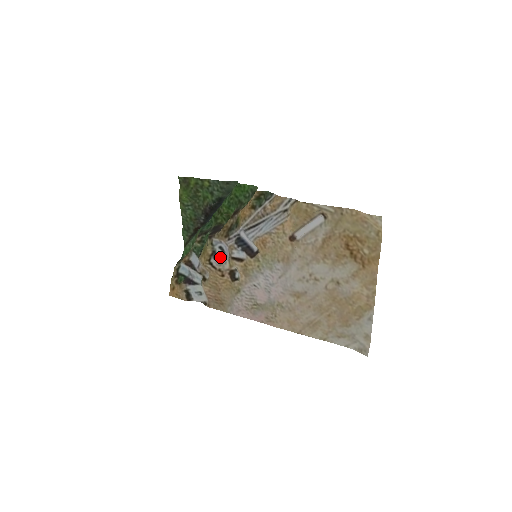
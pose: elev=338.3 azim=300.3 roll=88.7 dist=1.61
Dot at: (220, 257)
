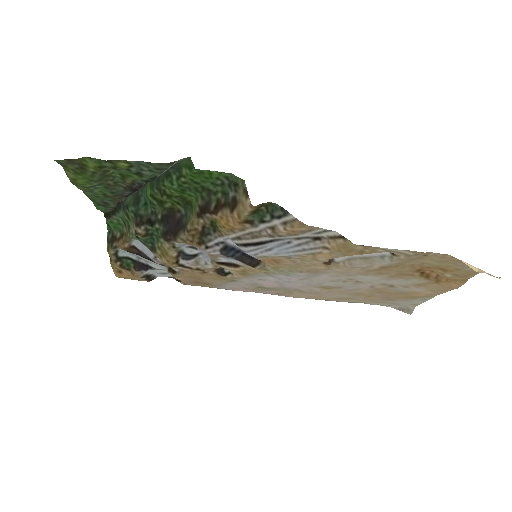
Dot at: (193, 256)
